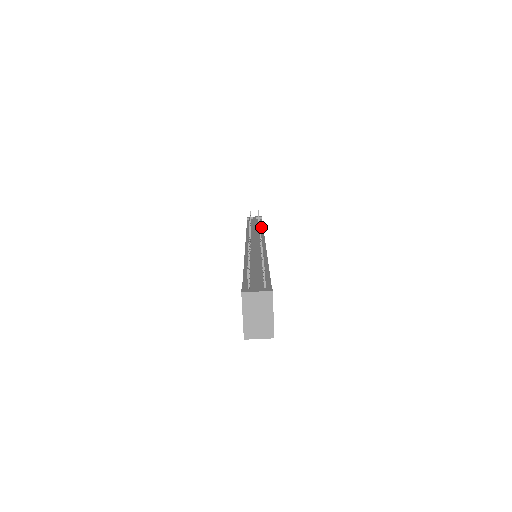
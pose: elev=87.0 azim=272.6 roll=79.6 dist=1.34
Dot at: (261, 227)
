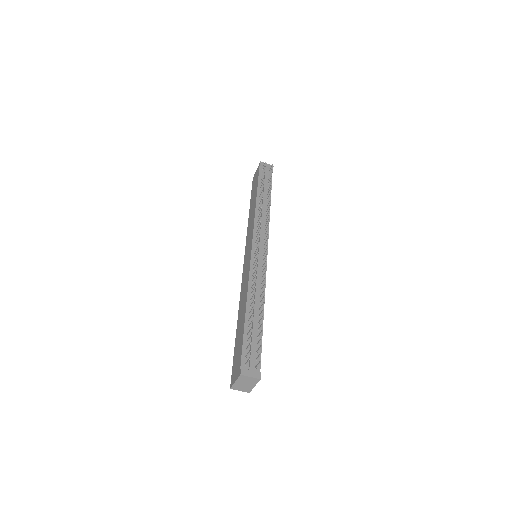
Dot at: (269, 200)
